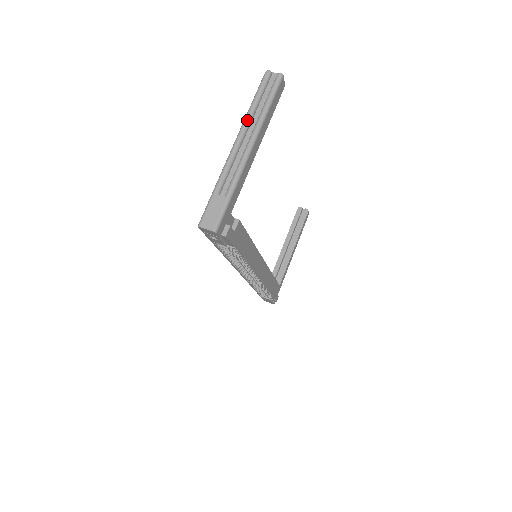
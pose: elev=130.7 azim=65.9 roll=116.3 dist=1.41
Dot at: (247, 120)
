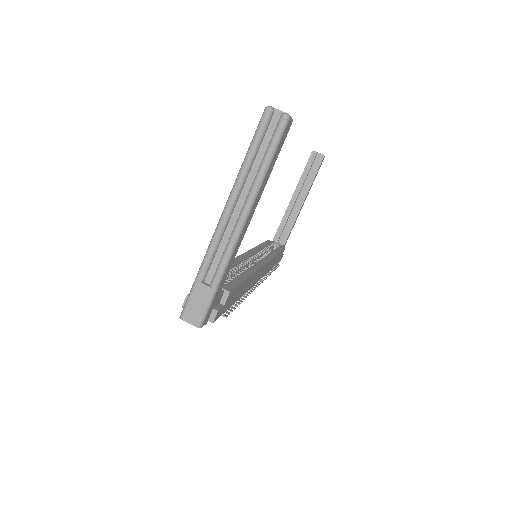
Dot at: (238, 185)
